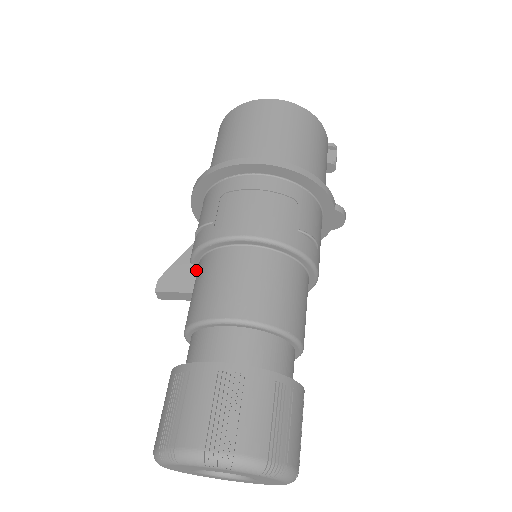
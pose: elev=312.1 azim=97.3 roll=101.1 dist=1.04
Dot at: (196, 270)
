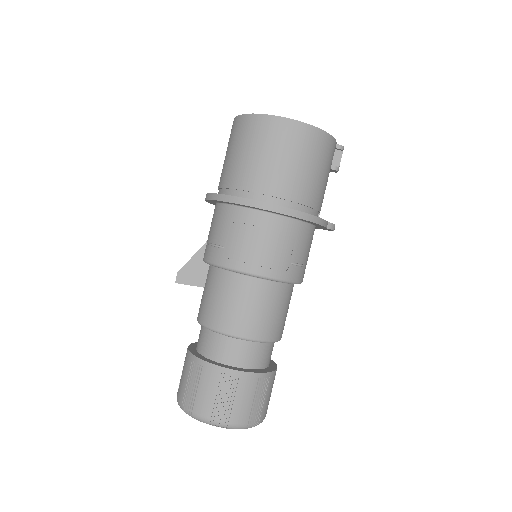
Dot at: (208, 268)
